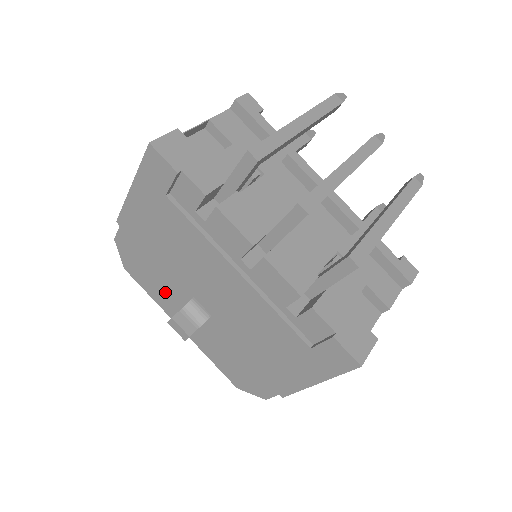
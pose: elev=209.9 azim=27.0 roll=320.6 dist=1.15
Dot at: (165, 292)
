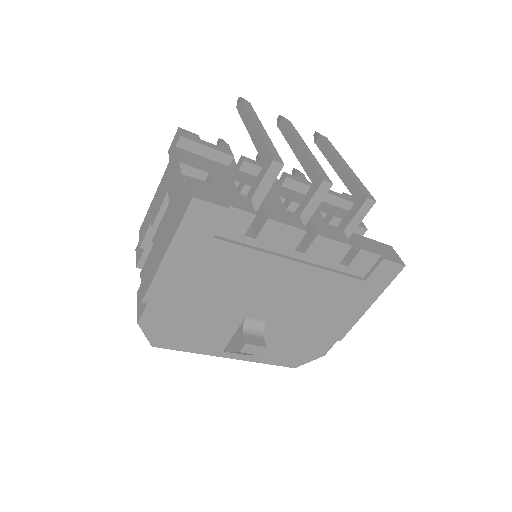
Dot at: (210, 335)
